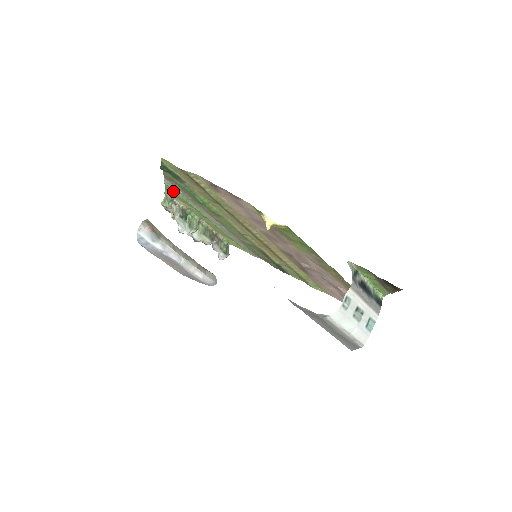
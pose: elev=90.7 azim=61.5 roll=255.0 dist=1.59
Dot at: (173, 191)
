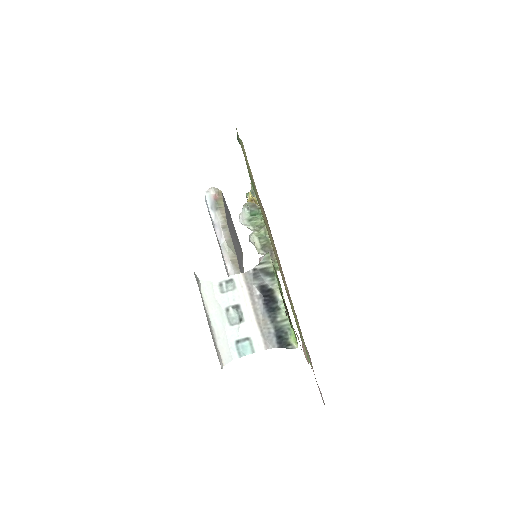
Dot at: occluded
